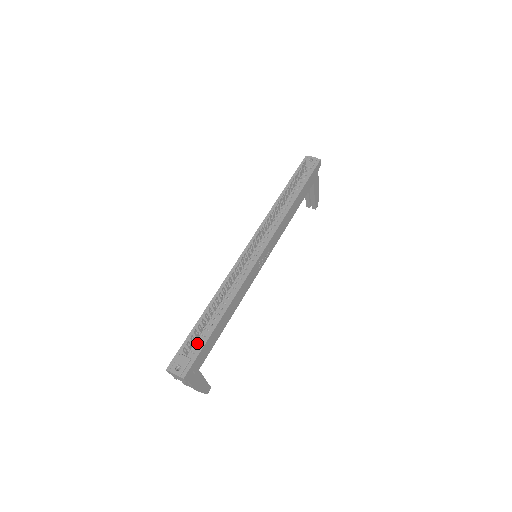
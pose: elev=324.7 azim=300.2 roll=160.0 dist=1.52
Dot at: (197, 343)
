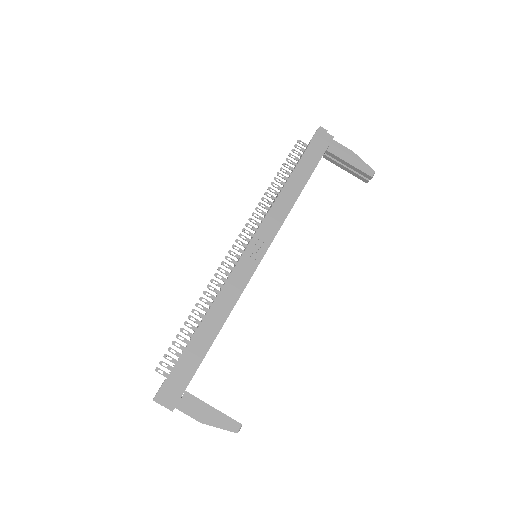
Dot at: occluded
